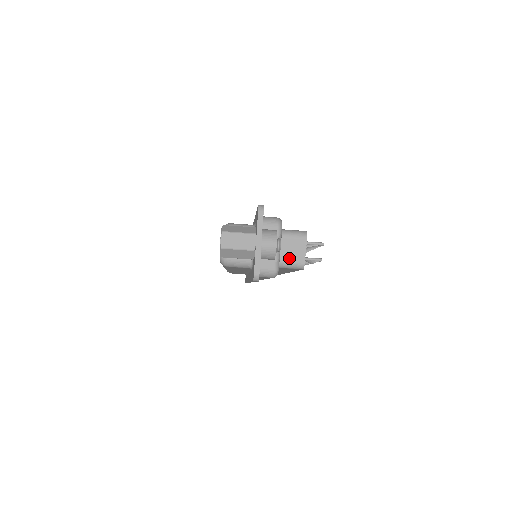
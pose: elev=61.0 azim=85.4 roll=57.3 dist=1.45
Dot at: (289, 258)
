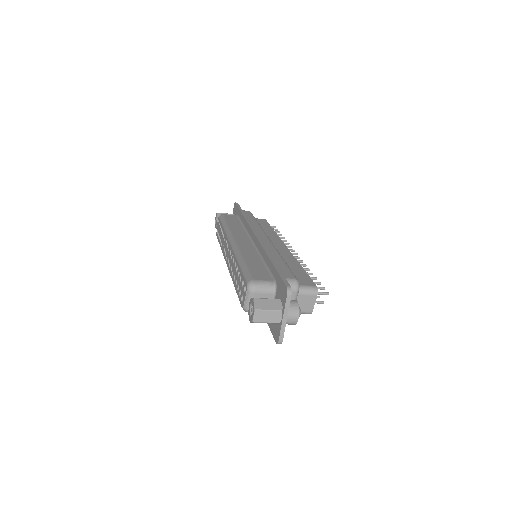
Dot at: (301, 309)
